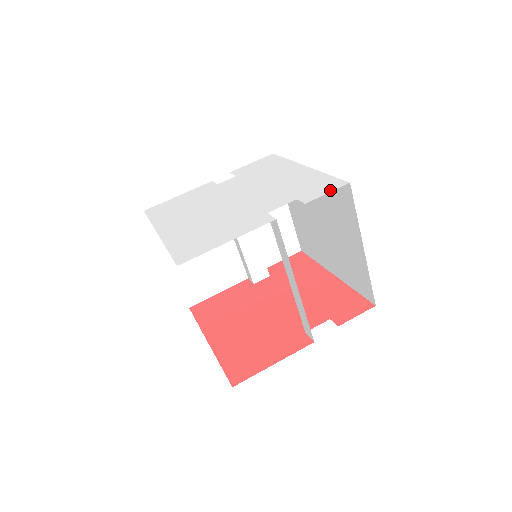
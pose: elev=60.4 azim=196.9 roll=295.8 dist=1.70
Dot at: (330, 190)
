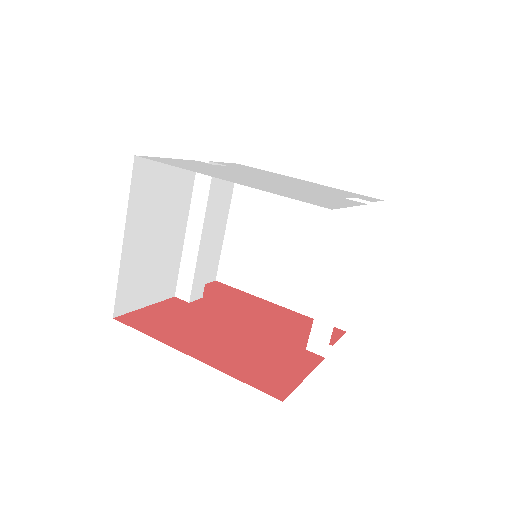
Dot at: (377, 200)
